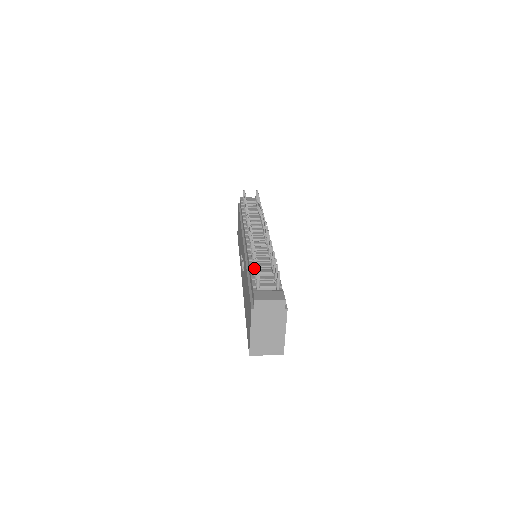
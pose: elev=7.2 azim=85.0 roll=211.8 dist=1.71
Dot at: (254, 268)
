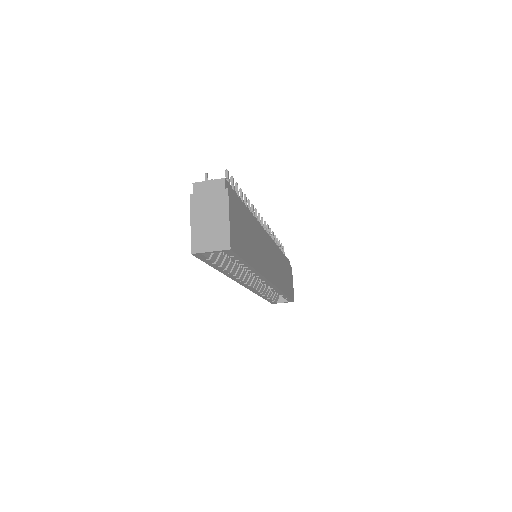
Dot at: occluded
